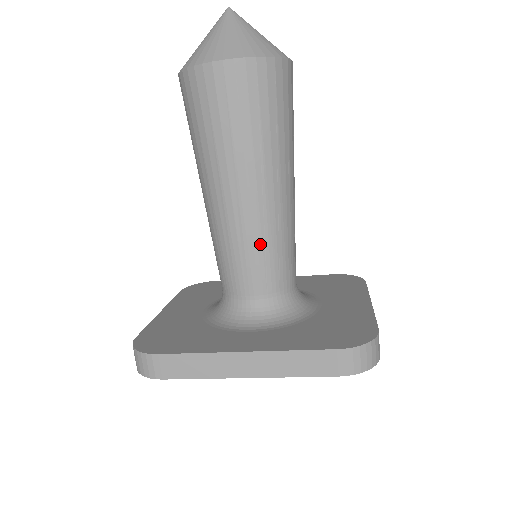
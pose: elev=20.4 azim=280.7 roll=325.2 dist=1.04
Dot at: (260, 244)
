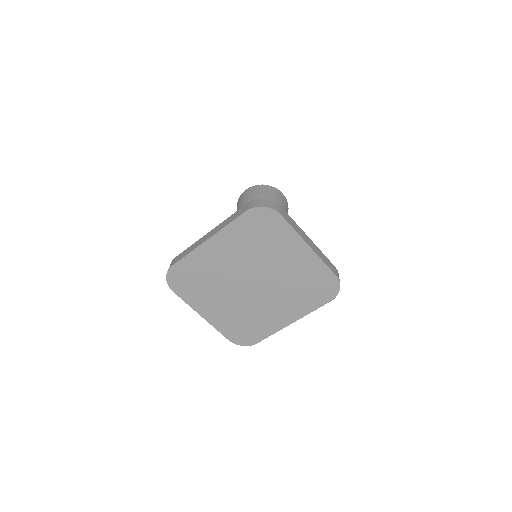
Dot at: occluded
